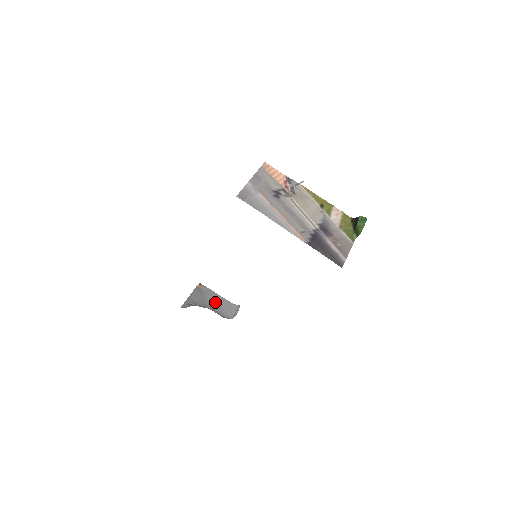
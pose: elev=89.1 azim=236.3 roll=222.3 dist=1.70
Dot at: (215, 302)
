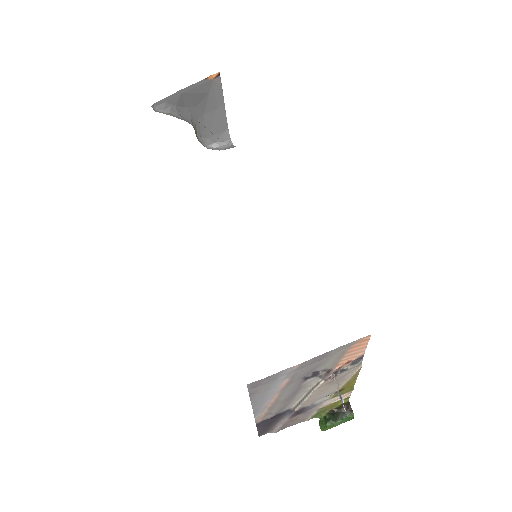
Dot at: (210, 113)
